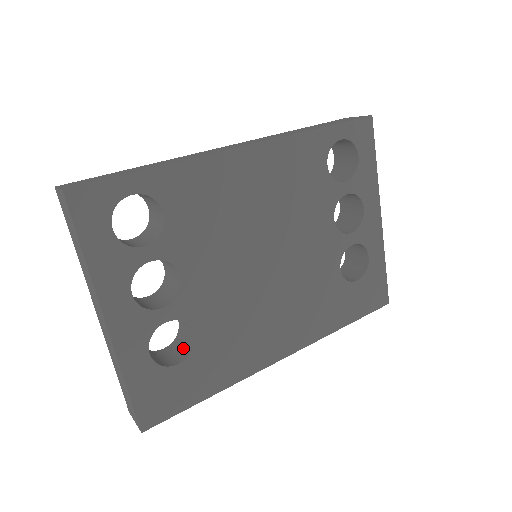
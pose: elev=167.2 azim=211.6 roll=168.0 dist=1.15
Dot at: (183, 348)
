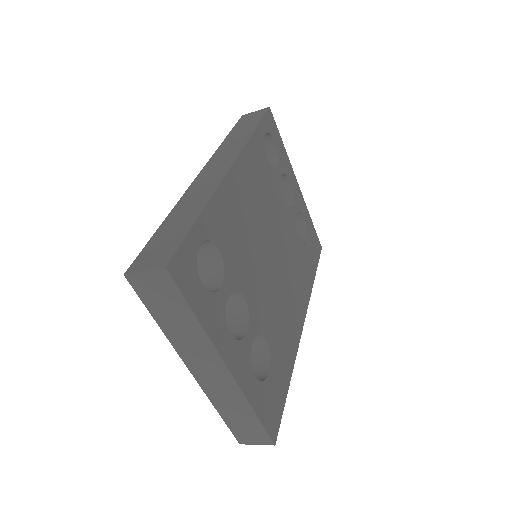
Dot at: (257, 360)
